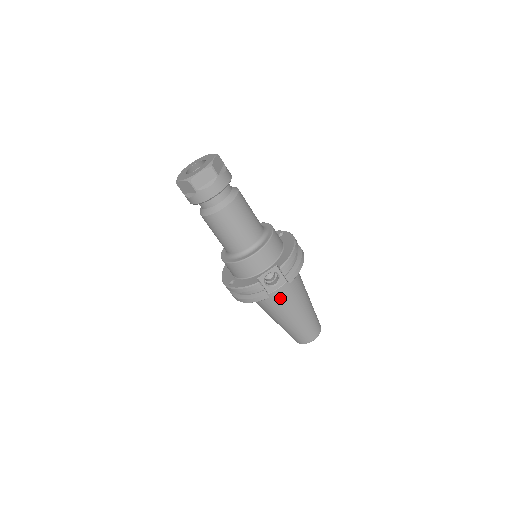
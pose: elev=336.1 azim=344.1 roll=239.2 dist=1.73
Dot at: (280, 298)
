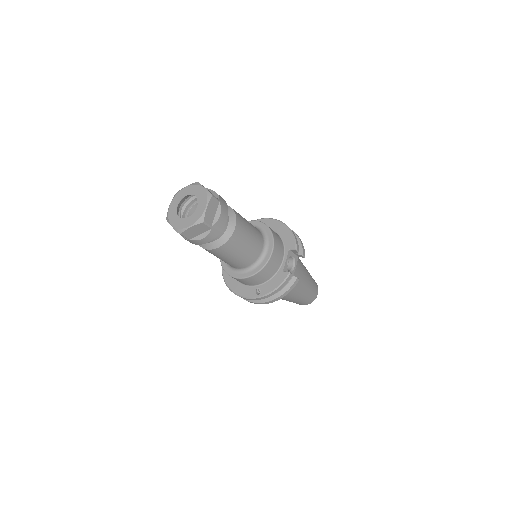
Dot at: (297, 276)
